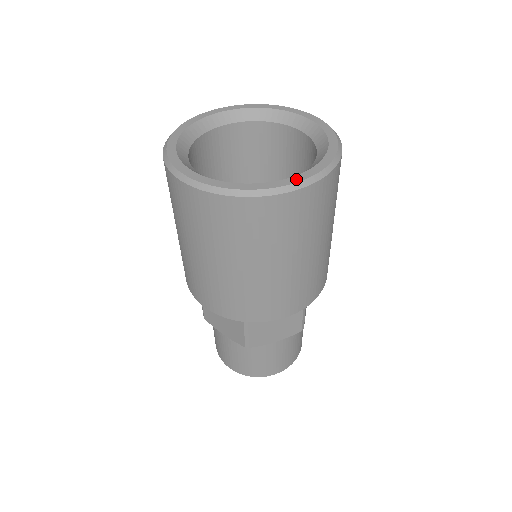
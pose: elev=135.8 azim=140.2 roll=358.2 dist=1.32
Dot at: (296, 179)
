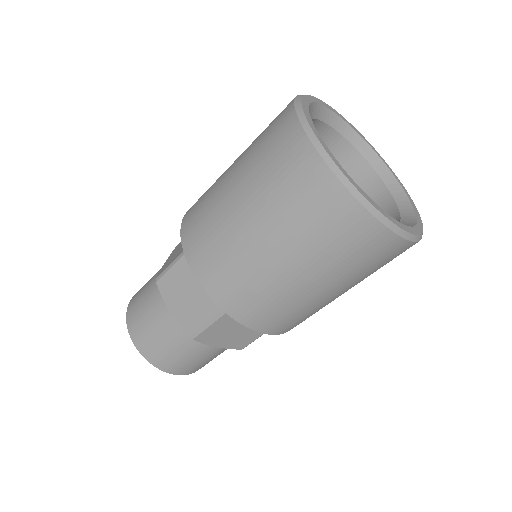
Dot at: (417, 212)
